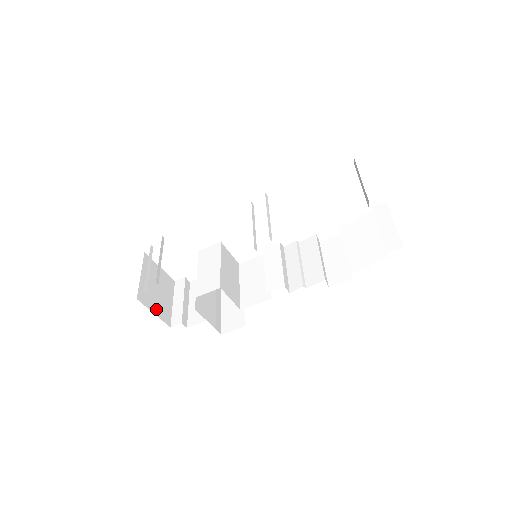
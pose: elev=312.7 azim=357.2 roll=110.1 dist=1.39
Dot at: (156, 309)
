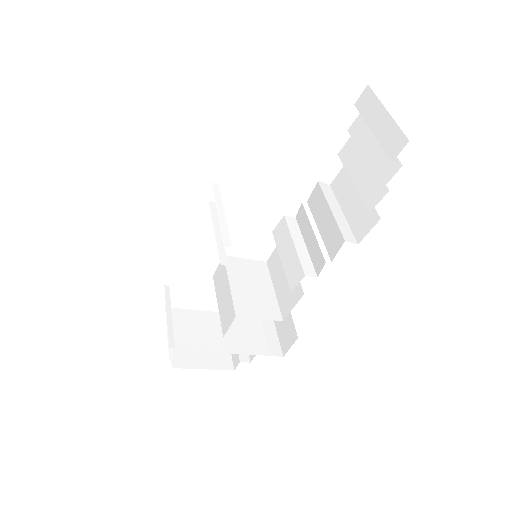
Dot at: (205, 362)
